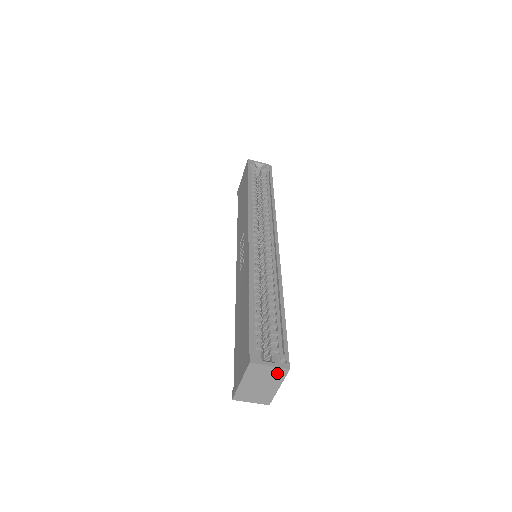
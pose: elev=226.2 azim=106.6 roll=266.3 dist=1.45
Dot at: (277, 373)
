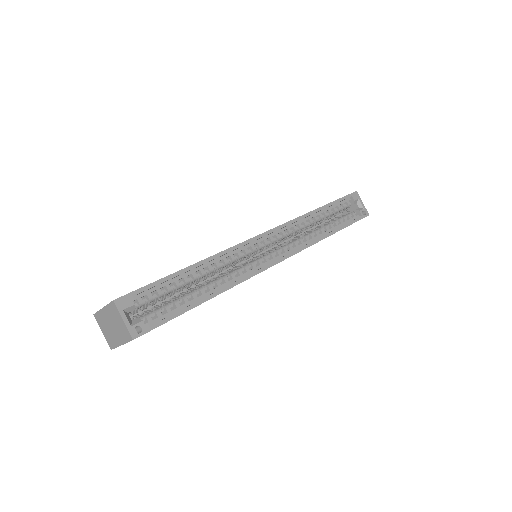
Dot at: (125, 332)
